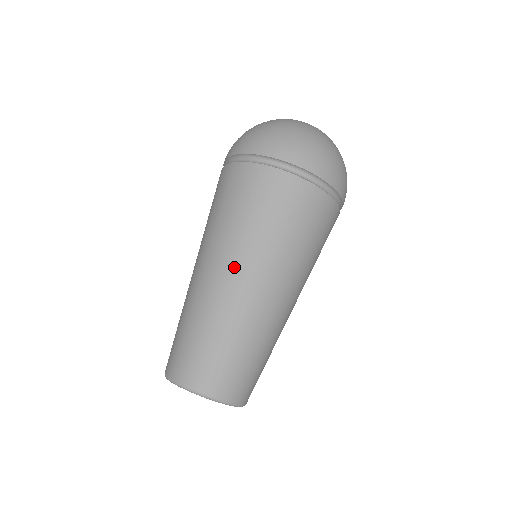
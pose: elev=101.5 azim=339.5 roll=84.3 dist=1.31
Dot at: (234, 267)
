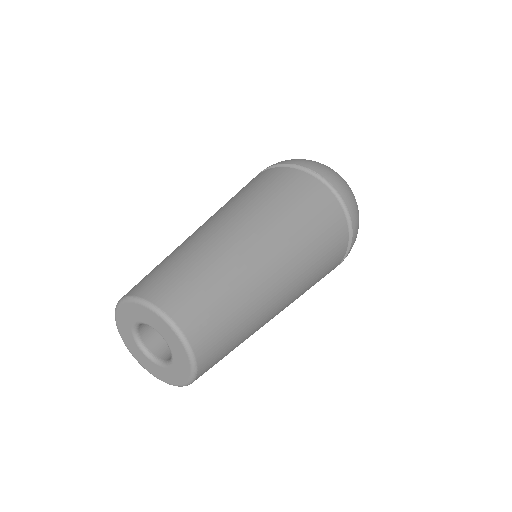
Dot at: (257, 228)
